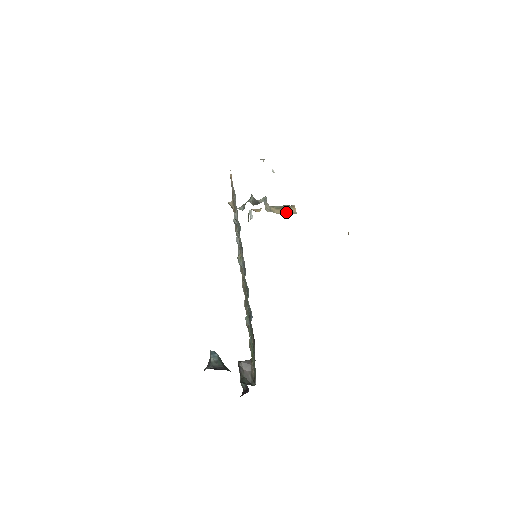
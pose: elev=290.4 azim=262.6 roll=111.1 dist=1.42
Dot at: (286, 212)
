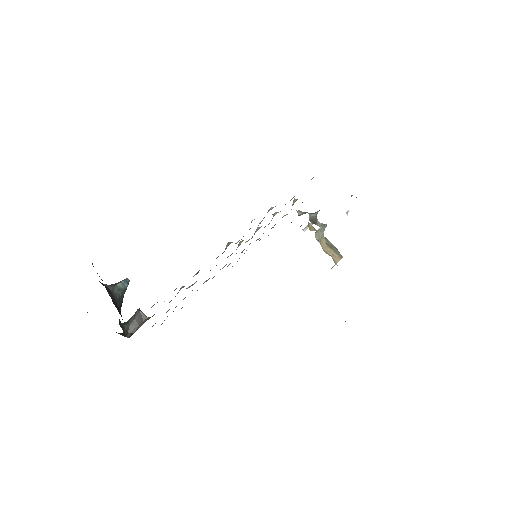
Dot at: (330, 254)
